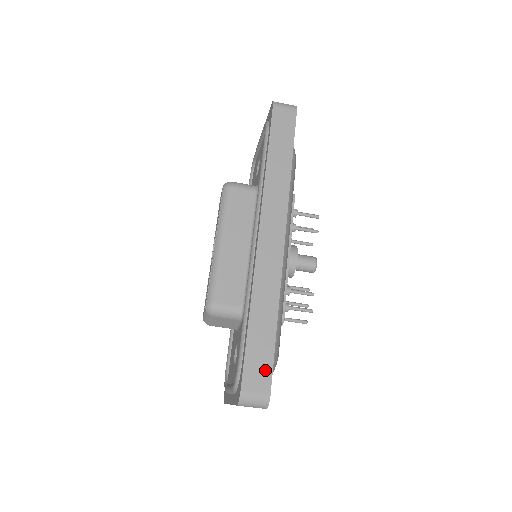
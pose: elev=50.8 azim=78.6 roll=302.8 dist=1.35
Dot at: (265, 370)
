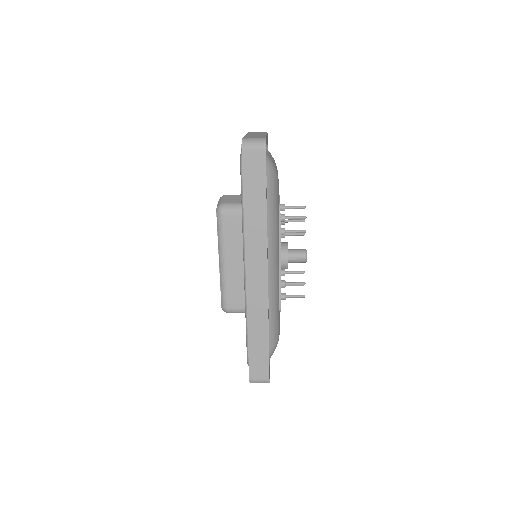
Dot at: (264, 366)
